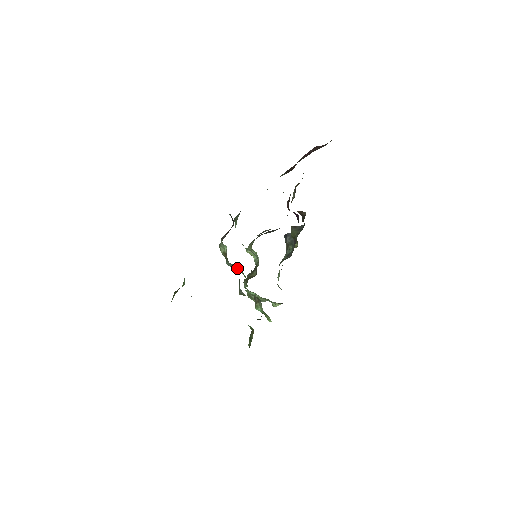
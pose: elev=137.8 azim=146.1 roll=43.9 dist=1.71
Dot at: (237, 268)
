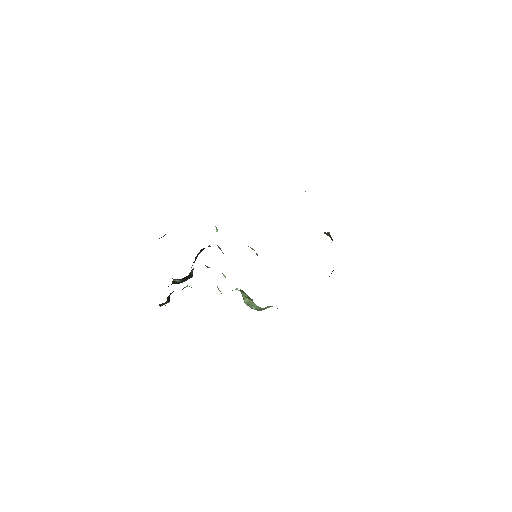
Dot at: occluded
